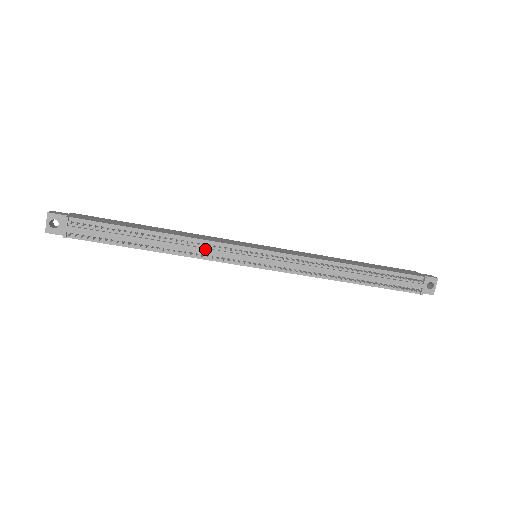
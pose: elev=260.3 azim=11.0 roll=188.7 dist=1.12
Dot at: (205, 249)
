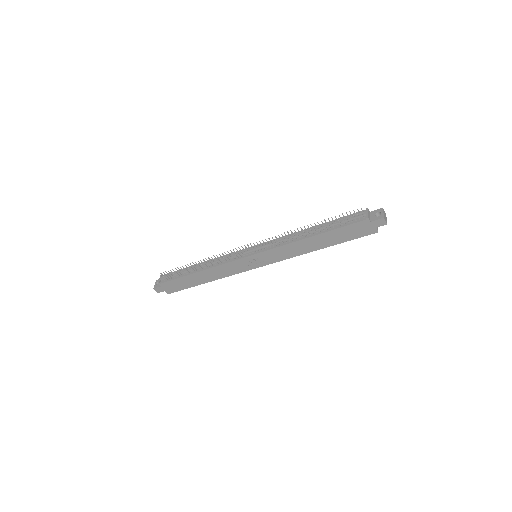
Dot at: (222, 258)
